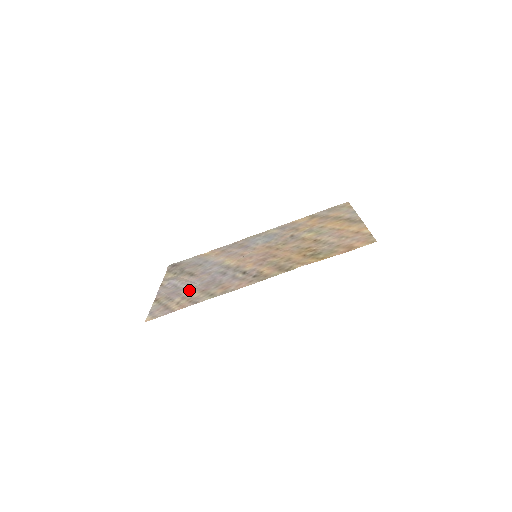
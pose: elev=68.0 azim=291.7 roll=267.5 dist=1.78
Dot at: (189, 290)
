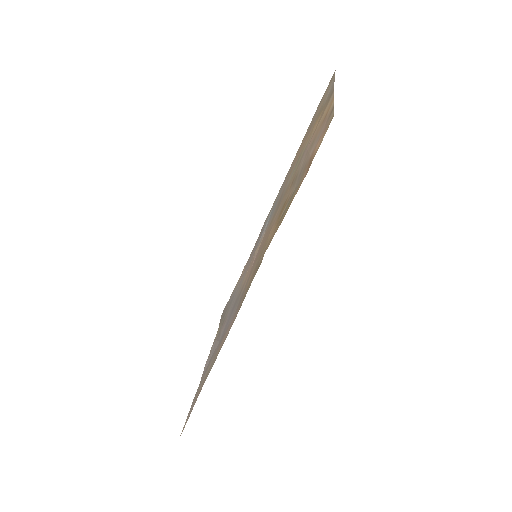
Dot at: (212, 357)
